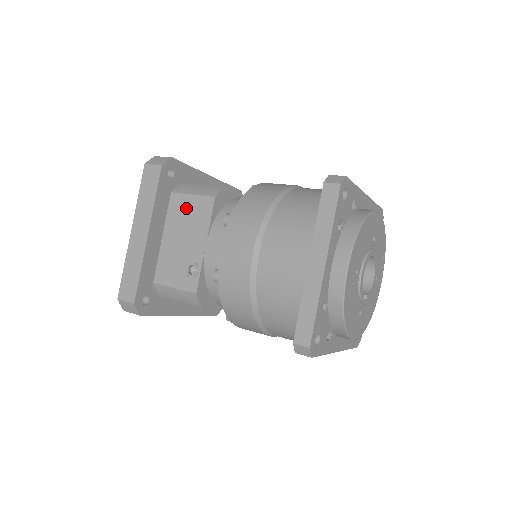
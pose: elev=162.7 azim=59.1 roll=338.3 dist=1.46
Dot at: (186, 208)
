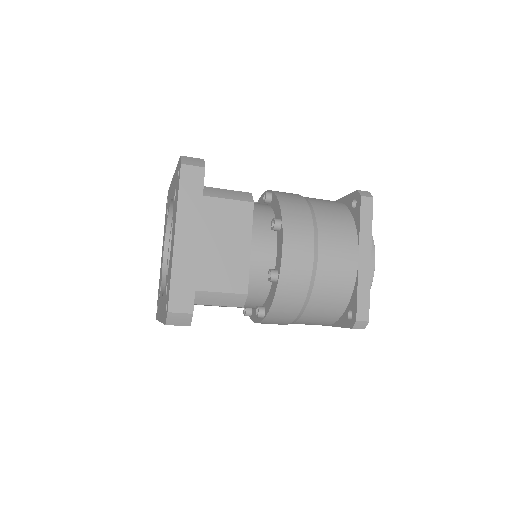
Dot at: occluded
